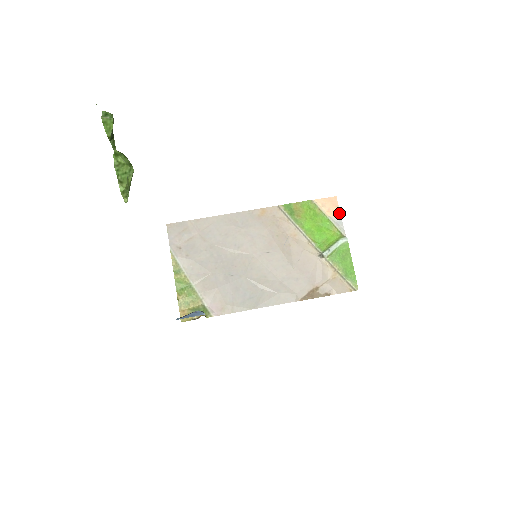
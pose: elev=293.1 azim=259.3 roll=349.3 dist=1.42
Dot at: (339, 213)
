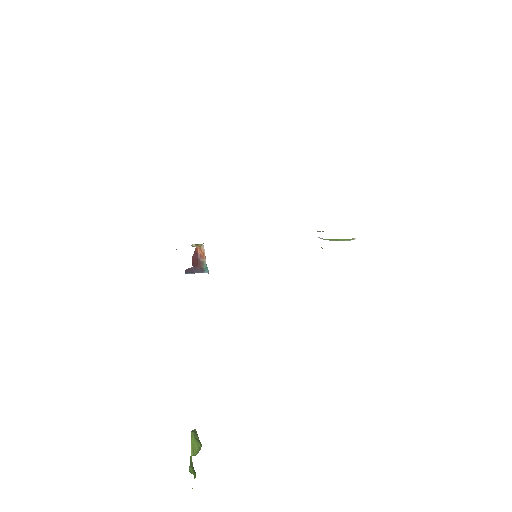
Dot at: occluded
